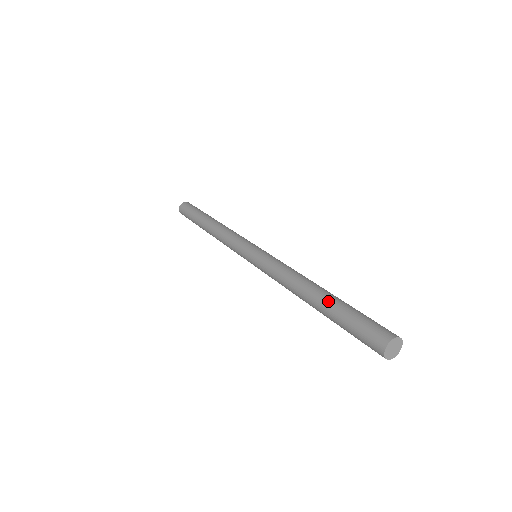
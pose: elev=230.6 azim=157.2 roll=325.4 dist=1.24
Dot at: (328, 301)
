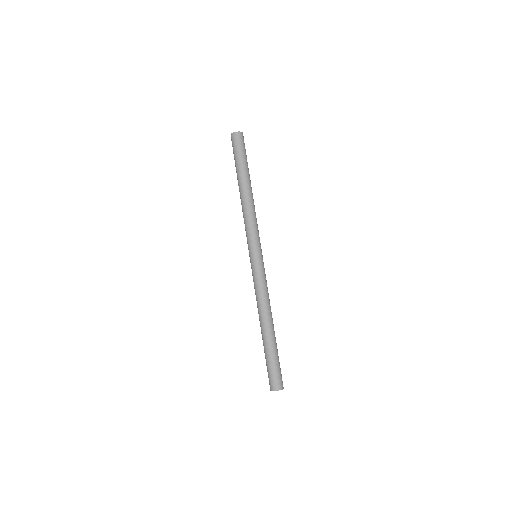
Dot at: (264, 342)
